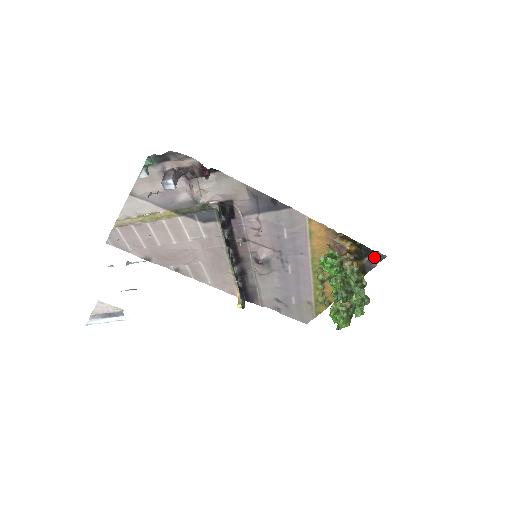
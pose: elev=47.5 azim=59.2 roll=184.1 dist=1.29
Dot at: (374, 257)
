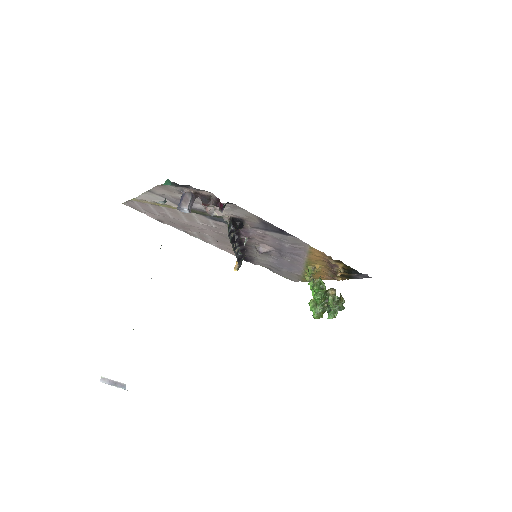
Dot at: (362, 274)
